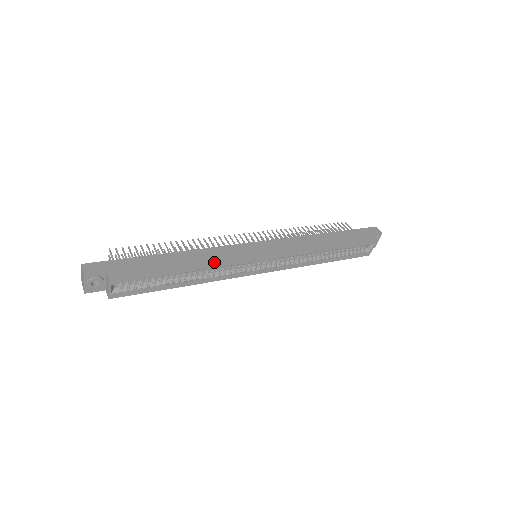
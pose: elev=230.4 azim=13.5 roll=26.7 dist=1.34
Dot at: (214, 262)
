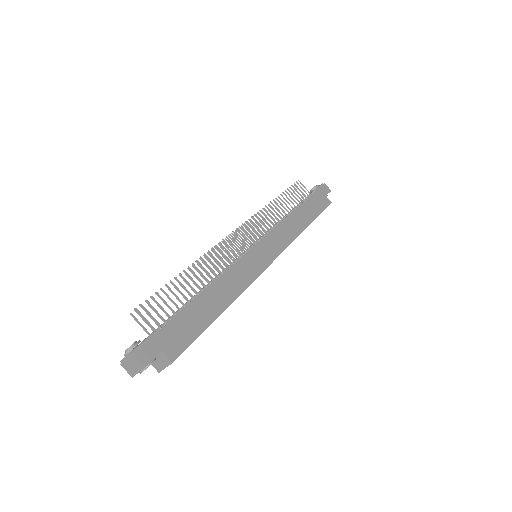
Dot at: (241, 289)
